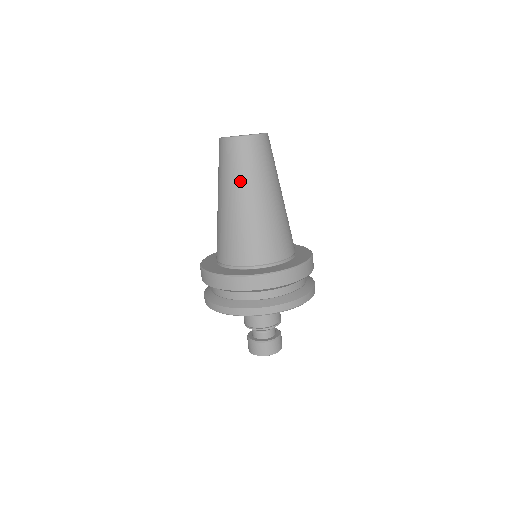
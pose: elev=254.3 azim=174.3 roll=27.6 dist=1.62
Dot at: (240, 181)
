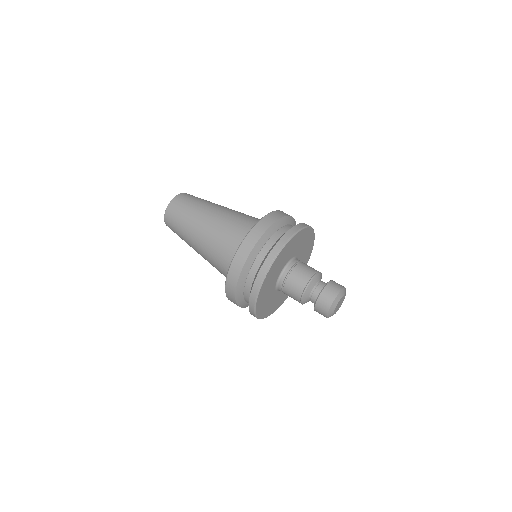
Dot at: (210, 202)
